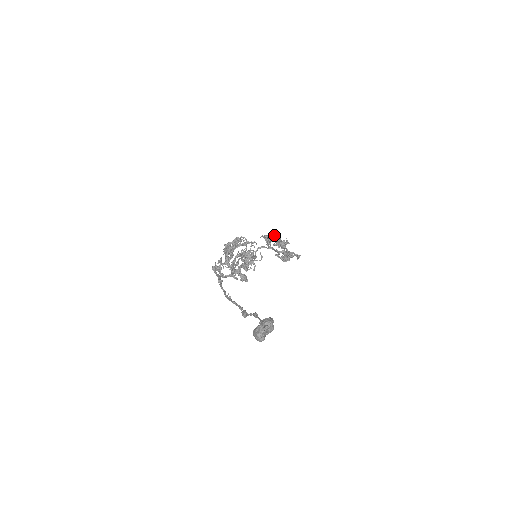
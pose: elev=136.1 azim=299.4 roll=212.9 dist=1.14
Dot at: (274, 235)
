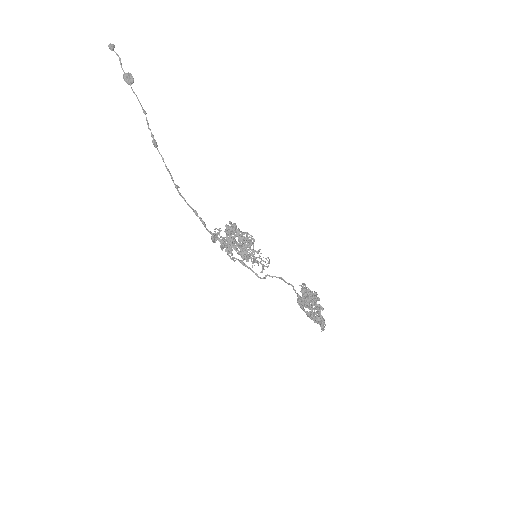
Dot at: occluded
